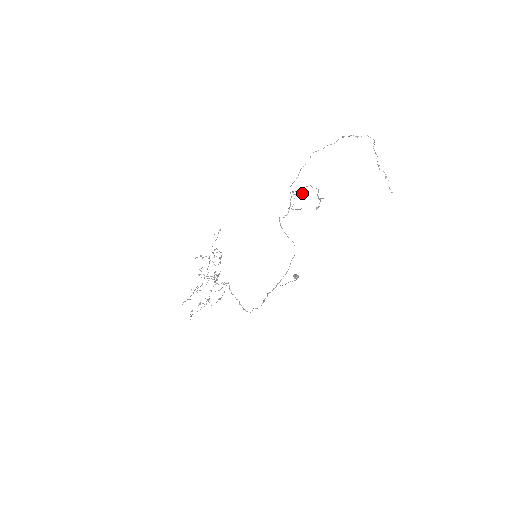
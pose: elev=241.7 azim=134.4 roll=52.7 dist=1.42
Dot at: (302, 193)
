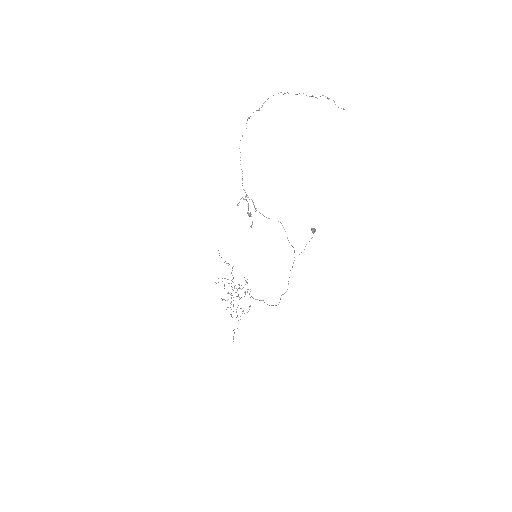
Dot at: (247, 197)
